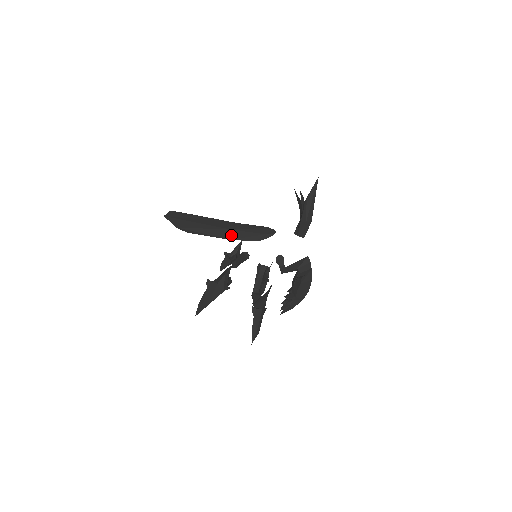
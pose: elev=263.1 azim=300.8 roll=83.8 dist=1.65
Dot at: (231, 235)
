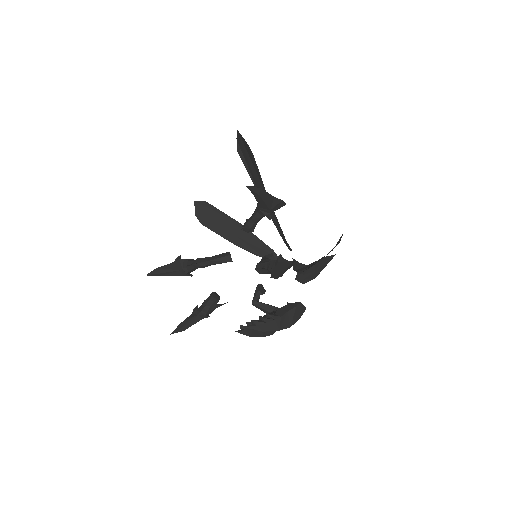
Dot at: occluded
